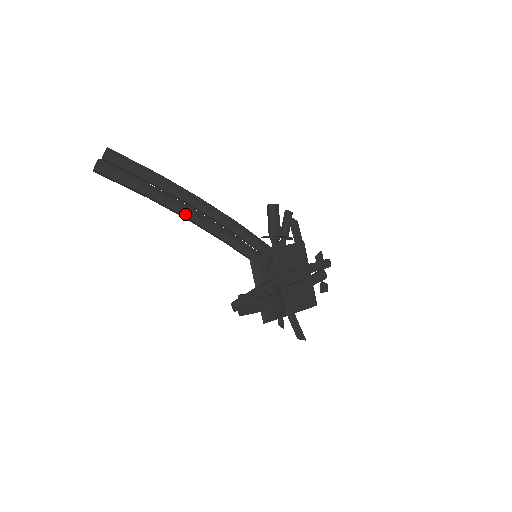
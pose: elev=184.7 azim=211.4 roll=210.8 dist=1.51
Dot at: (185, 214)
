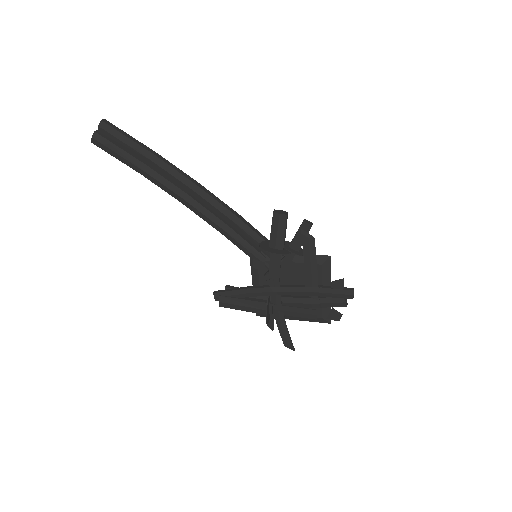
Dot at: (177, 198)
